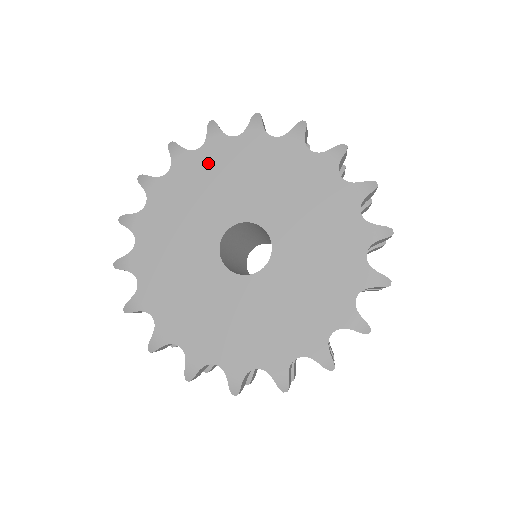
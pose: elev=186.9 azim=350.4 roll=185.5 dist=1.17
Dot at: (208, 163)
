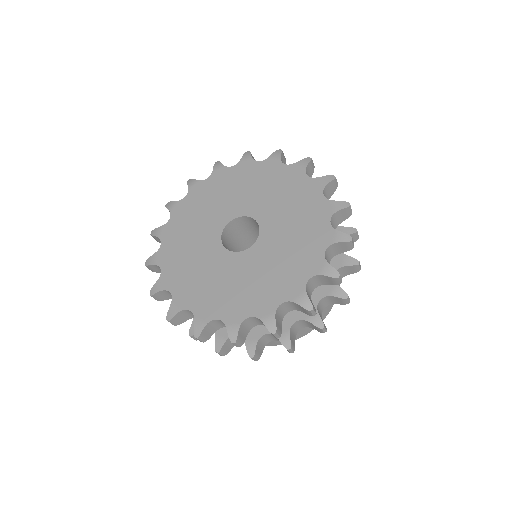
Dot at: (235, 176)
